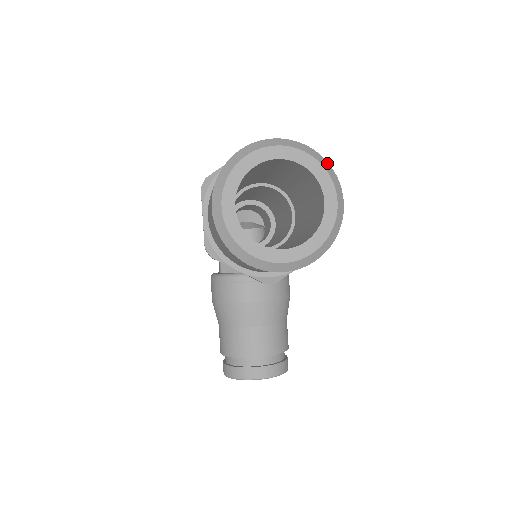
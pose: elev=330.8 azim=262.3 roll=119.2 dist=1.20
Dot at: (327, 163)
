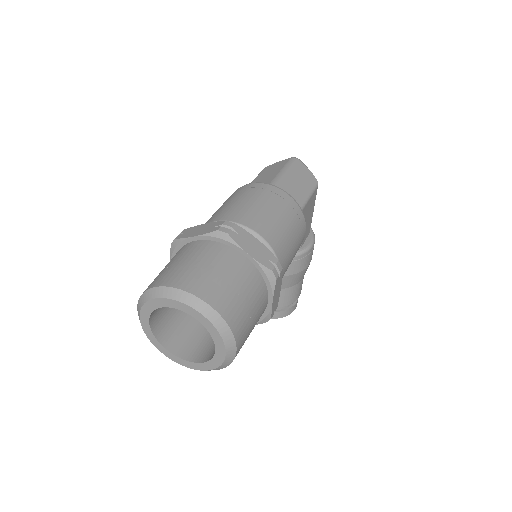
Dot at: (225, 324)
